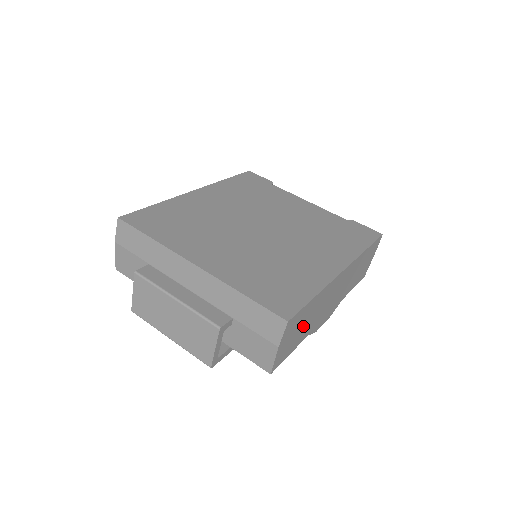
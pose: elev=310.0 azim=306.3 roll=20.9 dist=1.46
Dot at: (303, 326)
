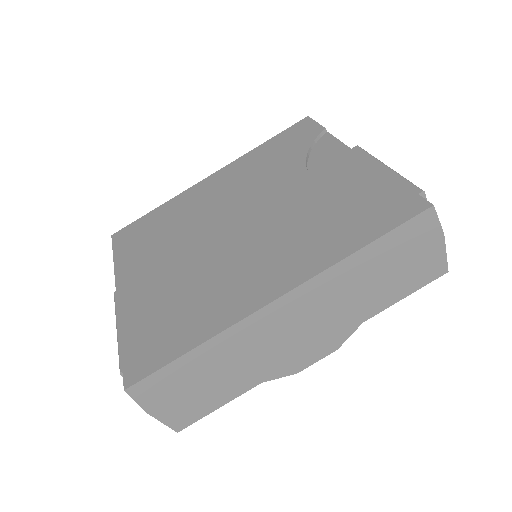
Dot at: (211, 380)
